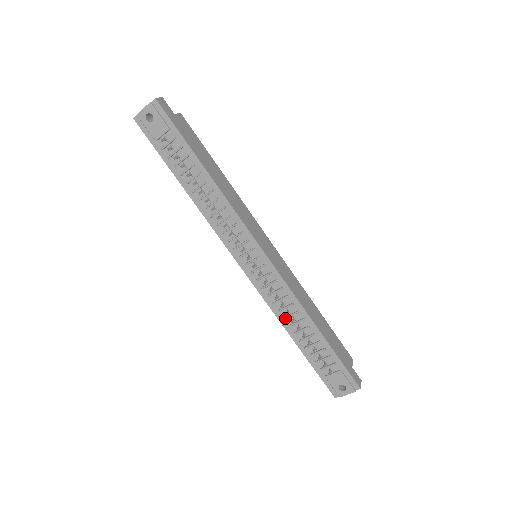
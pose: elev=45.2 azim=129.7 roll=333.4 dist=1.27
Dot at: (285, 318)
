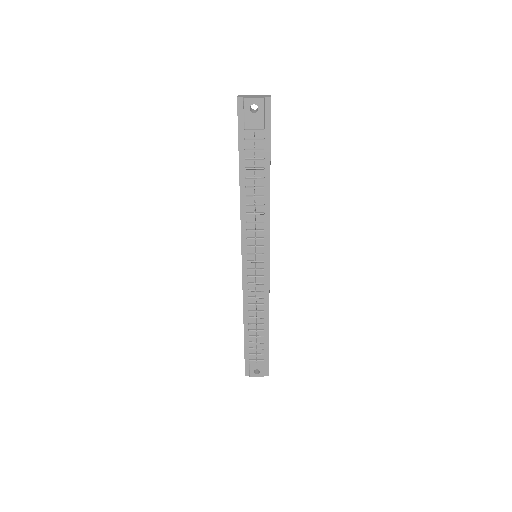
Dot at: (250, 311)
